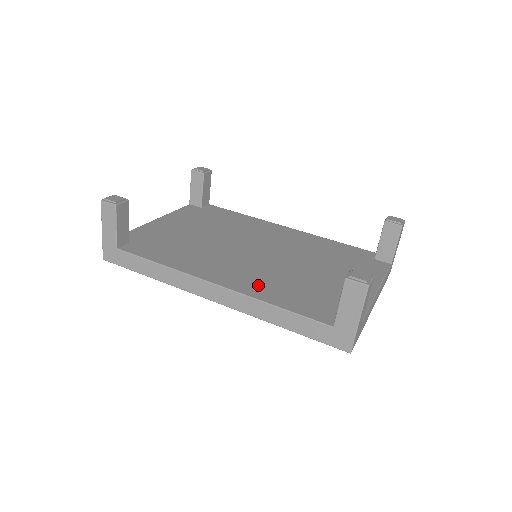
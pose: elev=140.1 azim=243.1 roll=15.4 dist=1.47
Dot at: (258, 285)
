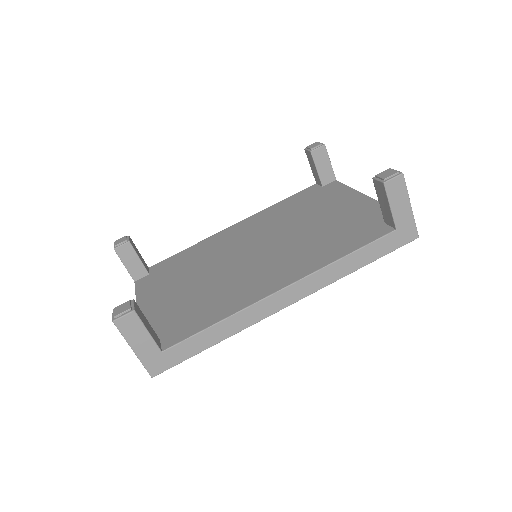
Dot at: (306, 261)
